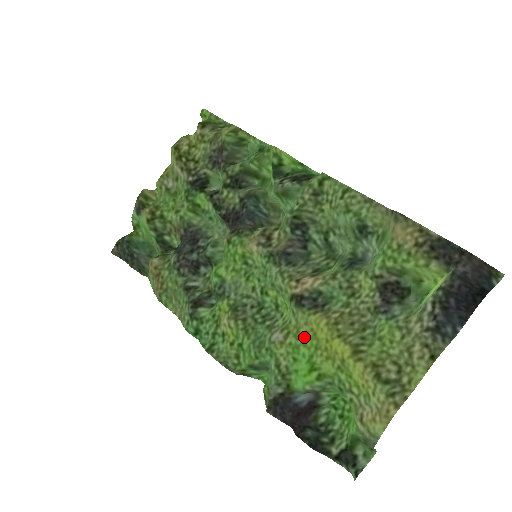
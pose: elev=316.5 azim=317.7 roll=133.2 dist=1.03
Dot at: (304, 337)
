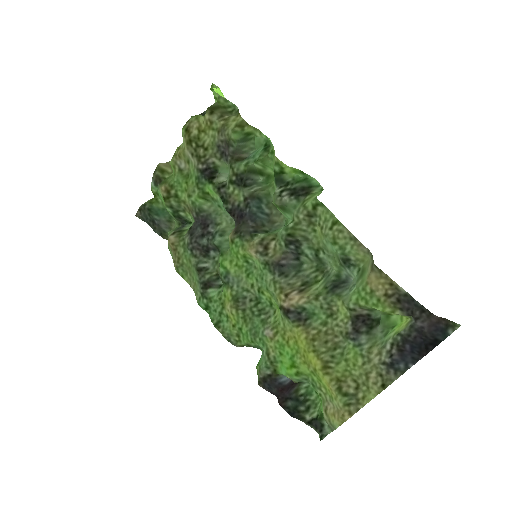
Dot at: (289, 340)
